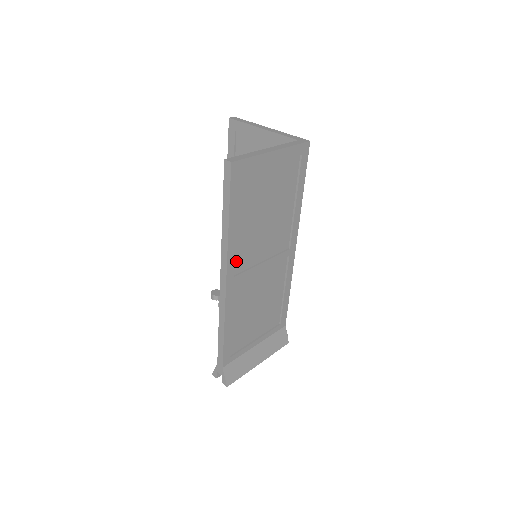
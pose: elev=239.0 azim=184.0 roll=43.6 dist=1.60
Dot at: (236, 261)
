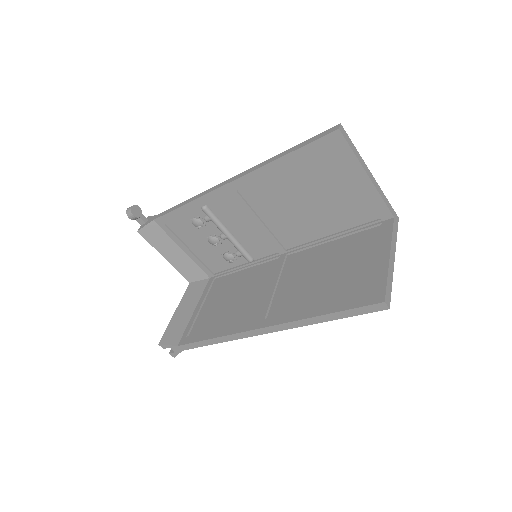
Dot at: occluded
